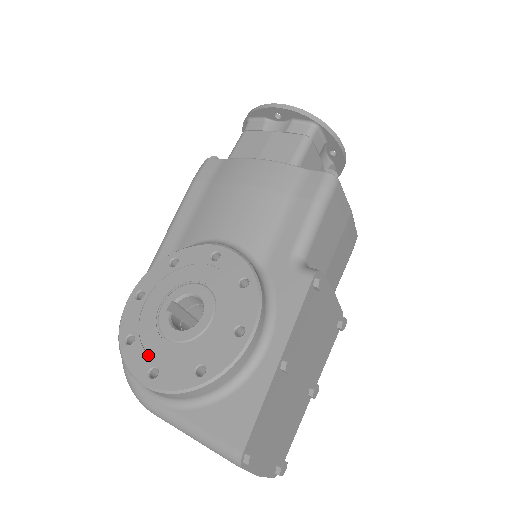
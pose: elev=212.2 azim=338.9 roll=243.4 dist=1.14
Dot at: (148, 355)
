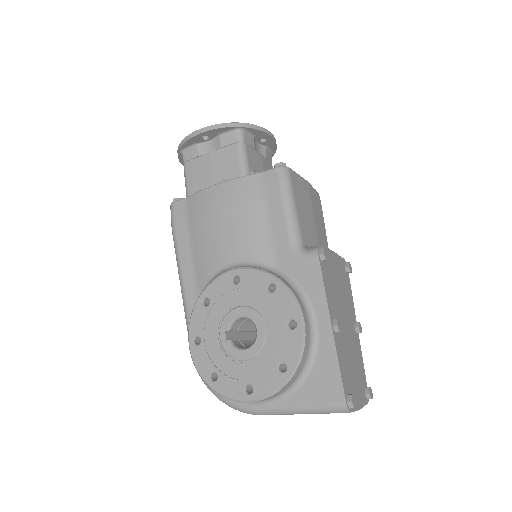
Dot at: (236, 380)
